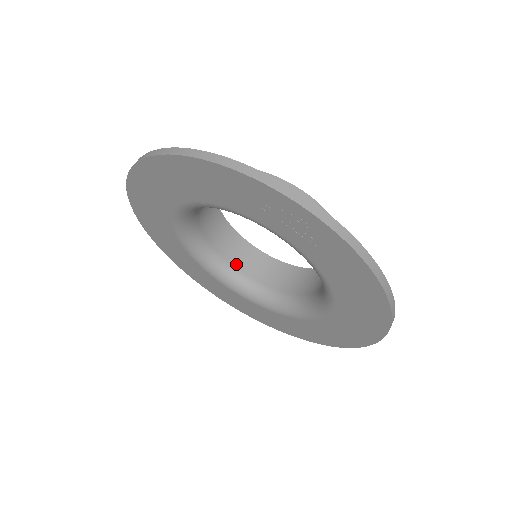
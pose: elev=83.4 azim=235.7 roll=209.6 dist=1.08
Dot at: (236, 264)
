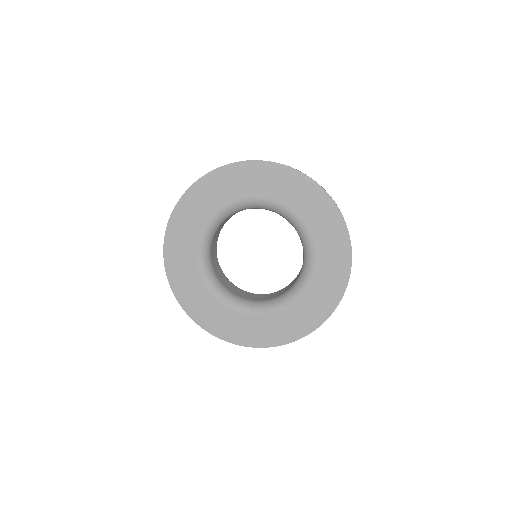
Dot at: (242, 297)
